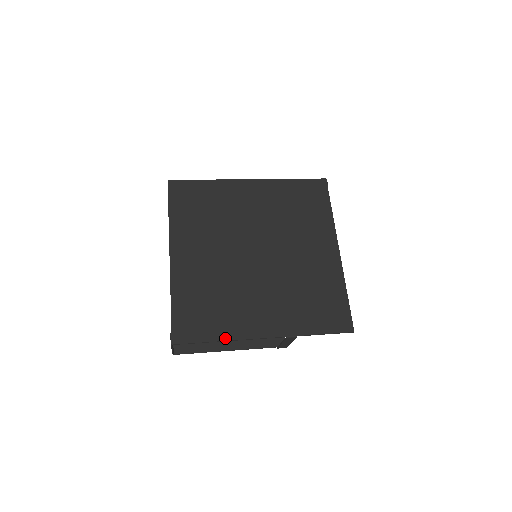
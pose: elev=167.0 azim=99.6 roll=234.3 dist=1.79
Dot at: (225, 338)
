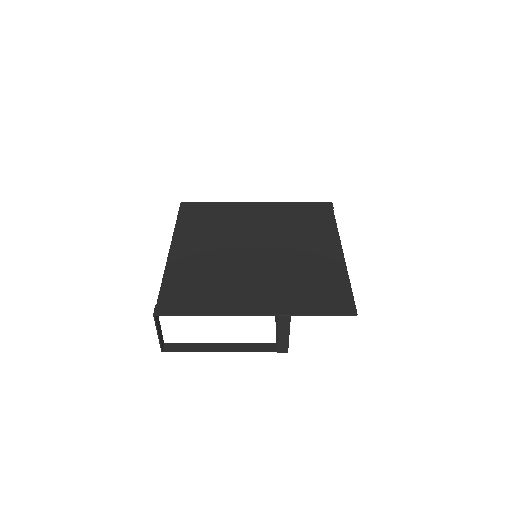
Dot at: (211, 312)
